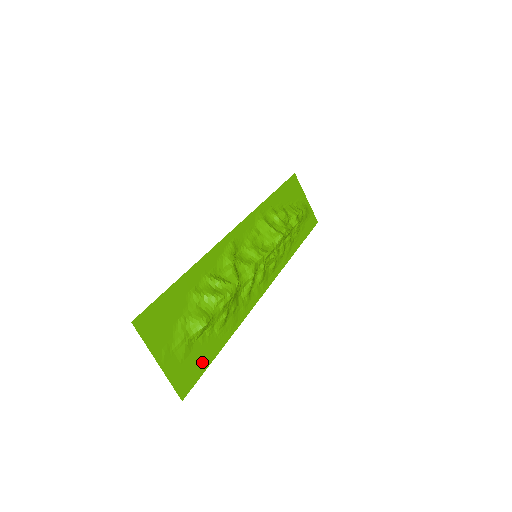
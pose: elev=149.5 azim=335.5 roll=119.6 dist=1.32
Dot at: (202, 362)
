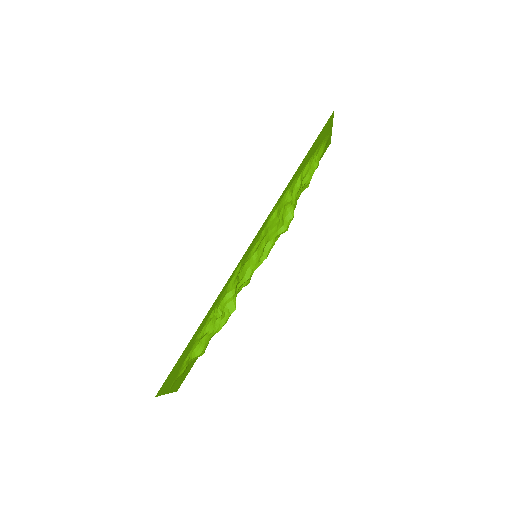
Dot at: (193, 362)
